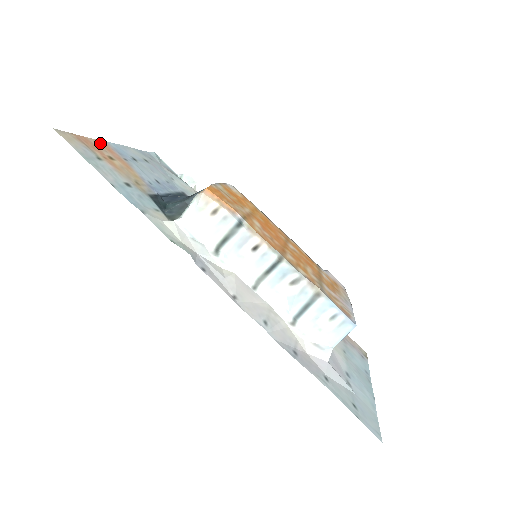
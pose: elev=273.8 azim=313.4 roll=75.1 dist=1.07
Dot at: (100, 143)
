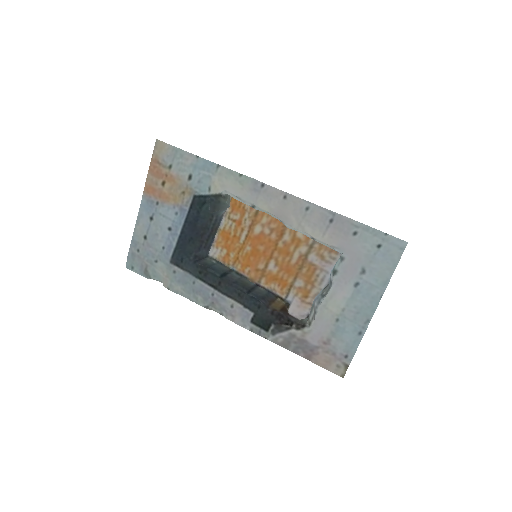
Dot at: (148, 185)
